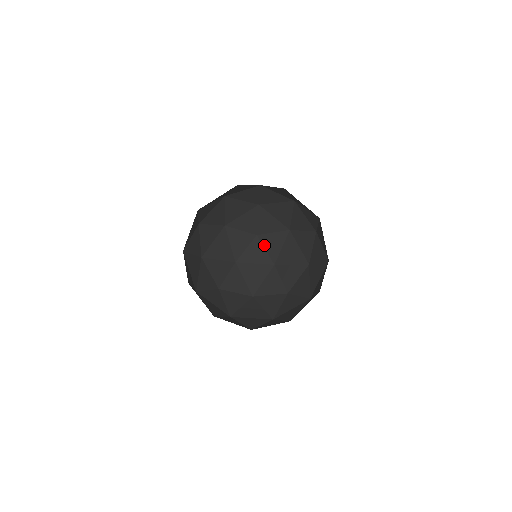
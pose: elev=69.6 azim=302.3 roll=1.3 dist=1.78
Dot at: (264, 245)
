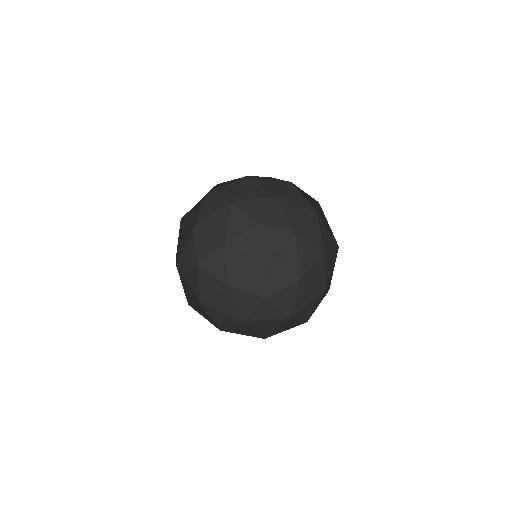
Dot at: (262, 237)
